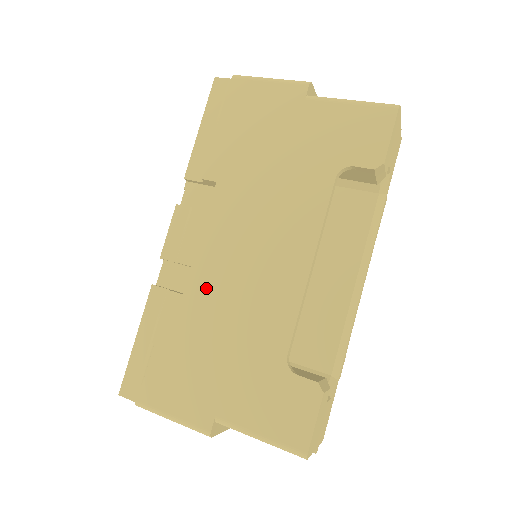
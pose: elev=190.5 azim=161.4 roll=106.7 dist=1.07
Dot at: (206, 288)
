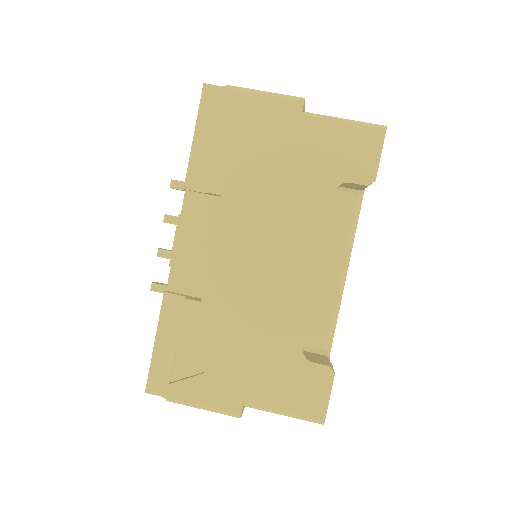
Dot at: (223, 295)
